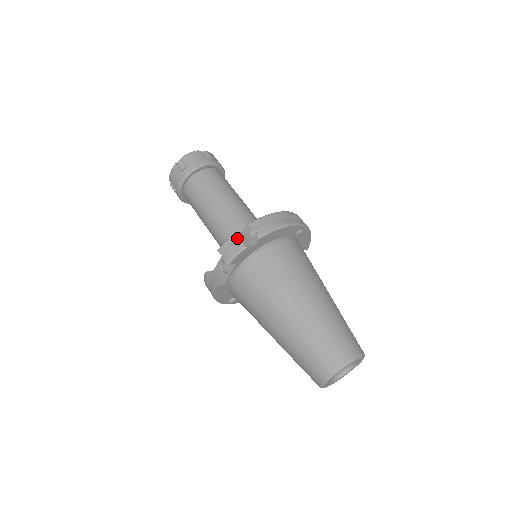
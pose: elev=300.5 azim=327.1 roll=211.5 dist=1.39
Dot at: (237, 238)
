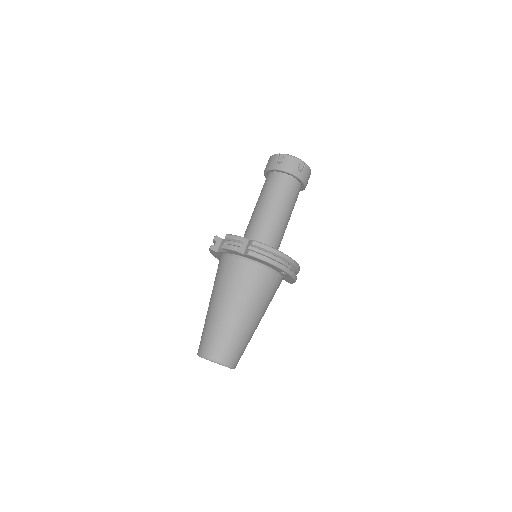
Dot at: (240, 241)
